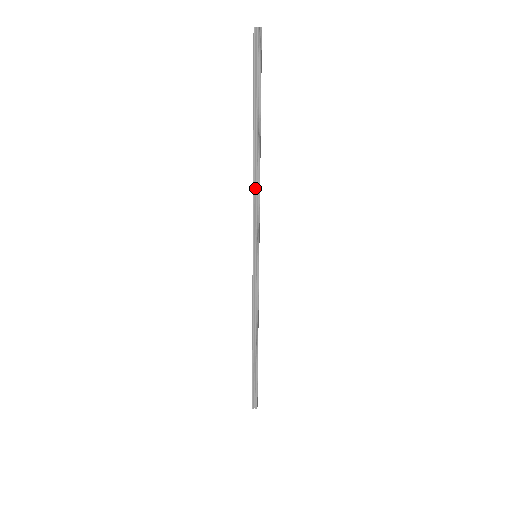
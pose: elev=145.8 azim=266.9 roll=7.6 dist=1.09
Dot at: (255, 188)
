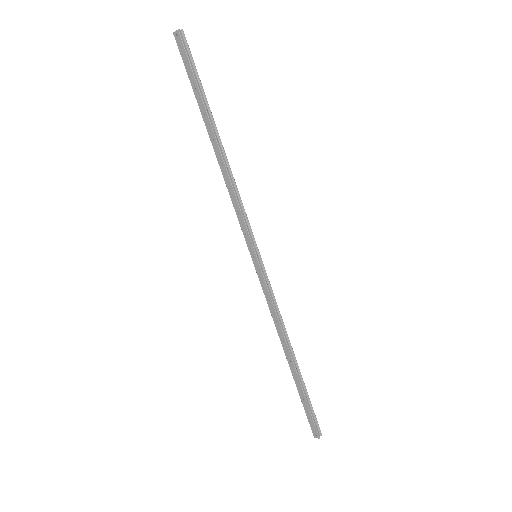
Dot at: (232, 183)
